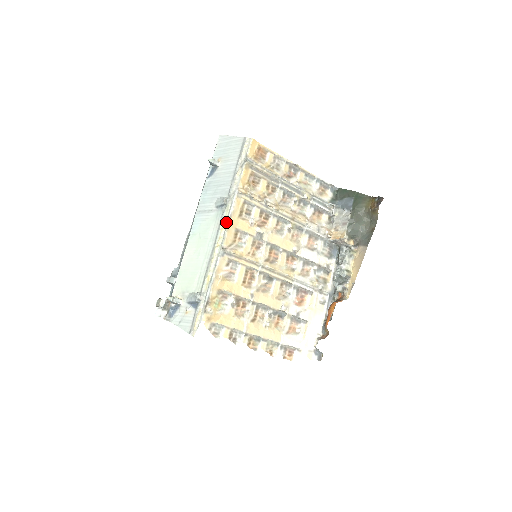
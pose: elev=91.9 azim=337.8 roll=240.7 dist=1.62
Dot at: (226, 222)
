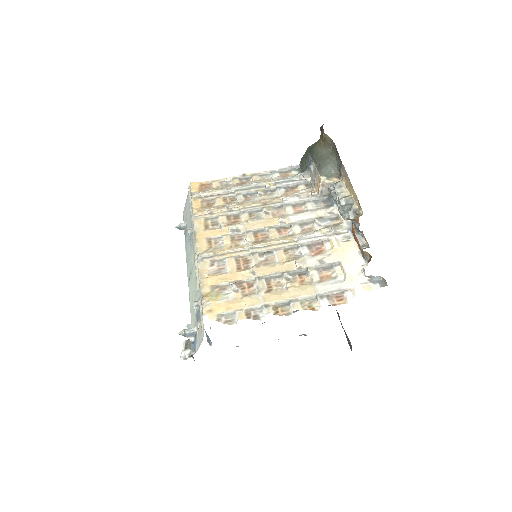
Dot at: (194, 240)
